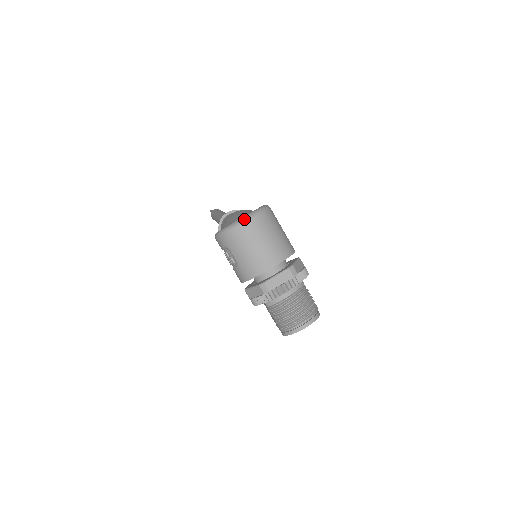
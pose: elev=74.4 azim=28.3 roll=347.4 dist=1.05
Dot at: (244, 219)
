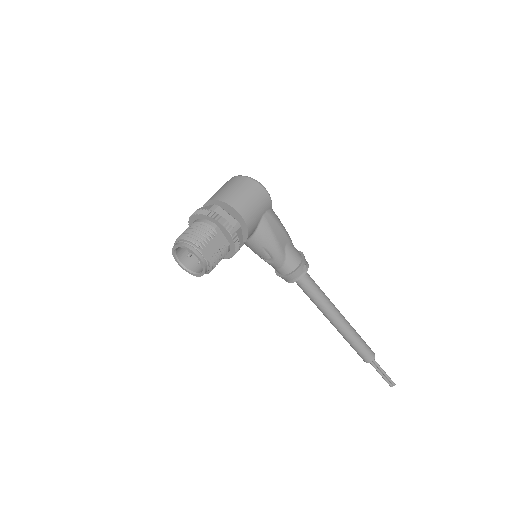
Dot at: (237, 176)
